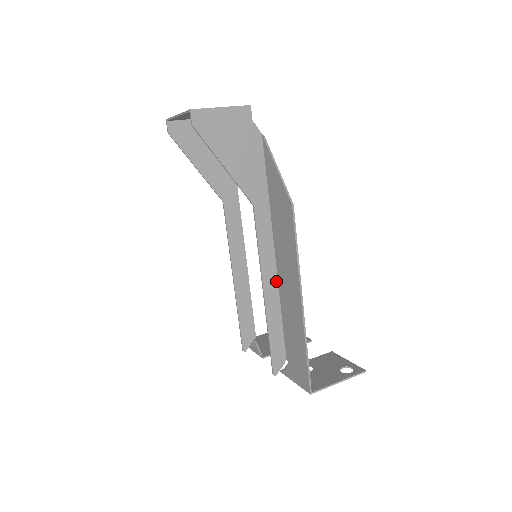
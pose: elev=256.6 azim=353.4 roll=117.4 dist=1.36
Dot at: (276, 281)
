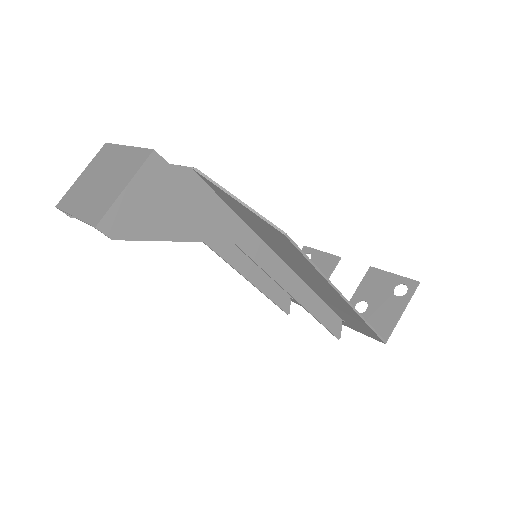
Dot at: (297, 278)
